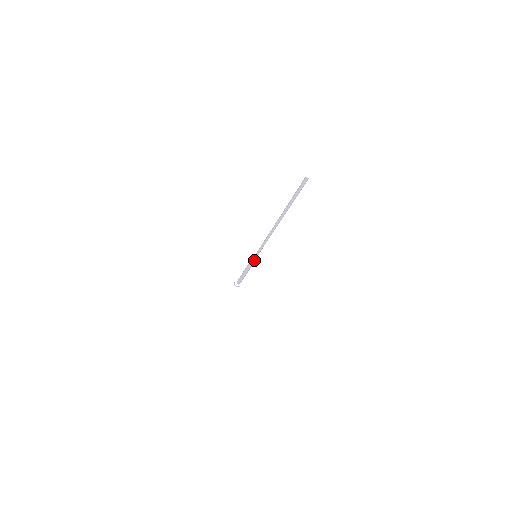
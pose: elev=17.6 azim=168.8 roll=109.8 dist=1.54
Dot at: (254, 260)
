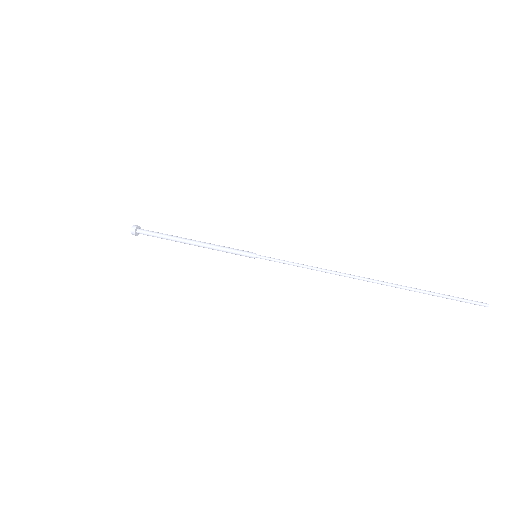
Dot at: (247, 255)
